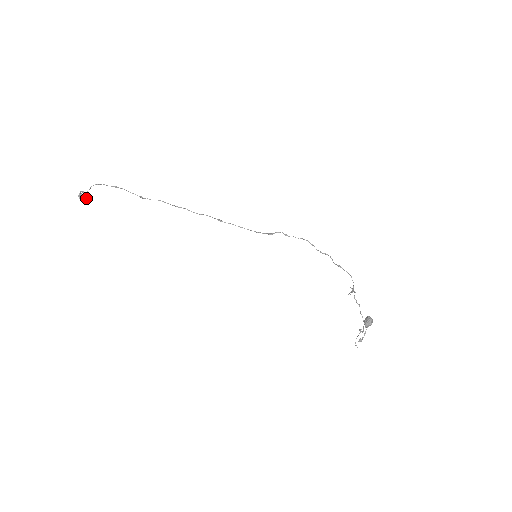
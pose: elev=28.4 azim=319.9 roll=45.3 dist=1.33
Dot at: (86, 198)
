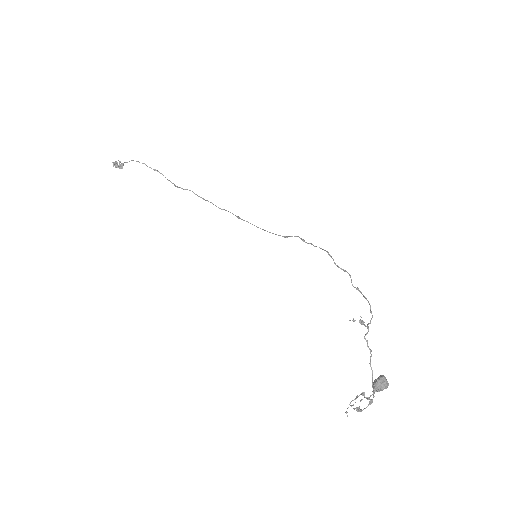
Dot at: (120, 168)
